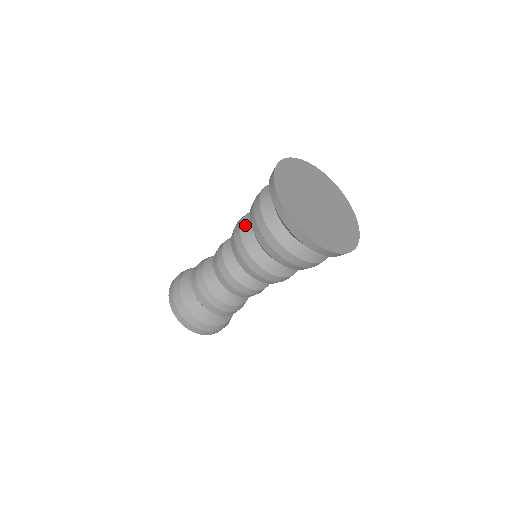
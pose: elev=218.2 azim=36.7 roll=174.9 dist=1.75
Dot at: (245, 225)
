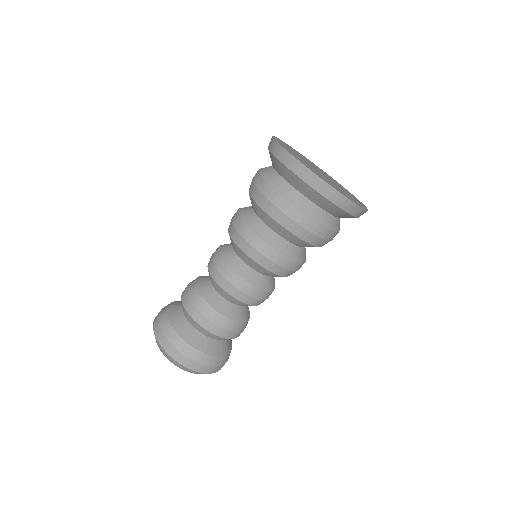
Dot at: (244, 208)
